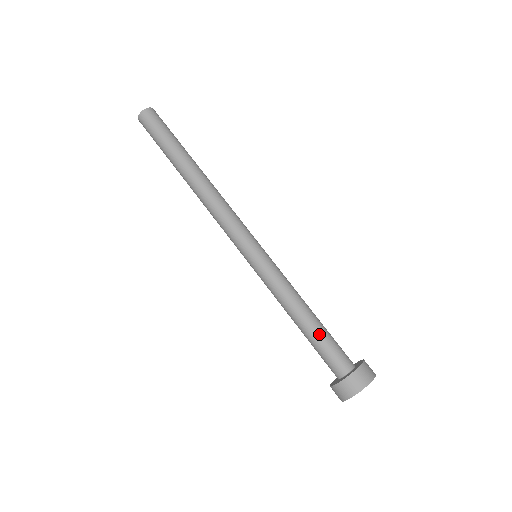
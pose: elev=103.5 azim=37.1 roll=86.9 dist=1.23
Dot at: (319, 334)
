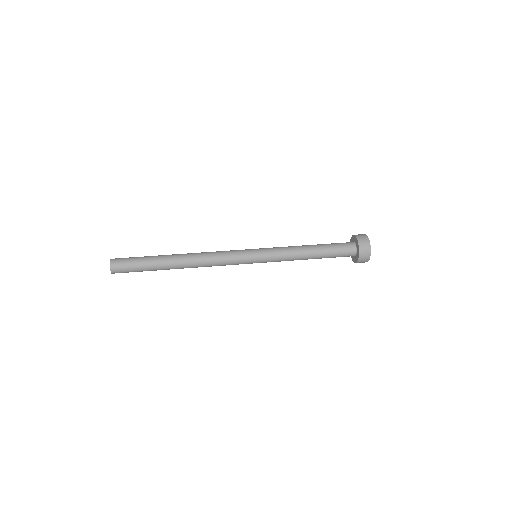
Dot at: (326, 249)
